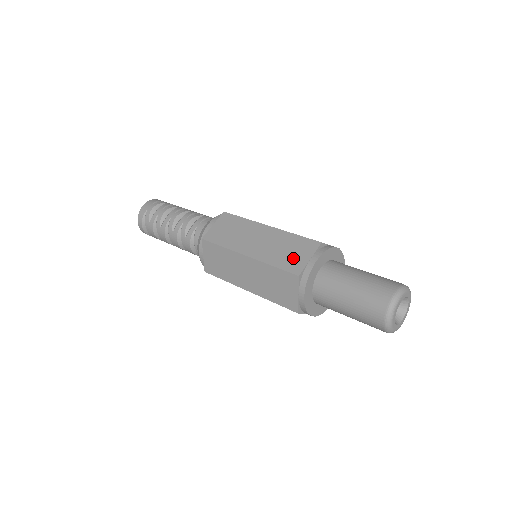
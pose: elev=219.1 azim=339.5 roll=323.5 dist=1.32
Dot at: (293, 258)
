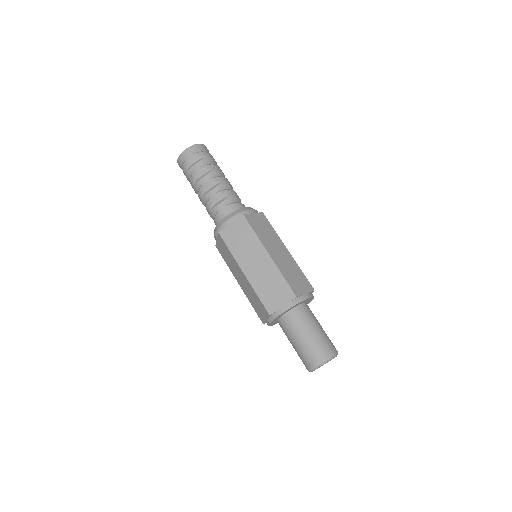
Dot at: (273, 298)
